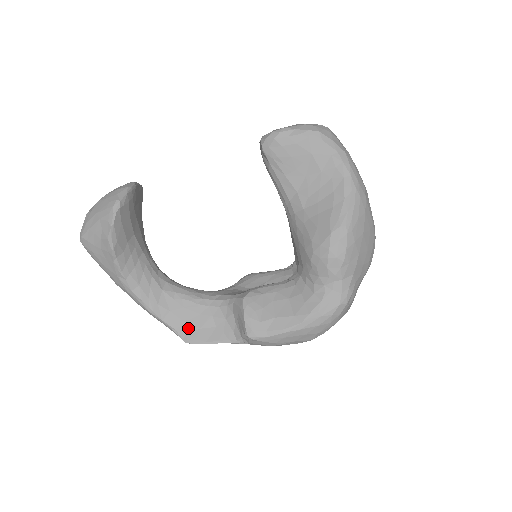
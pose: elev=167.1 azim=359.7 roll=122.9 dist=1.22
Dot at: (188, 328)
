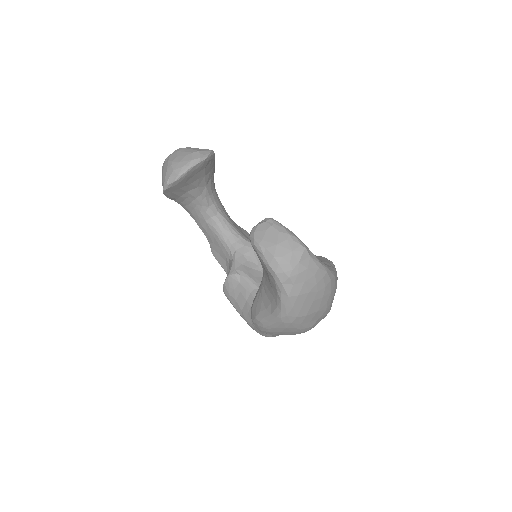
Dot at: (214, 247)
